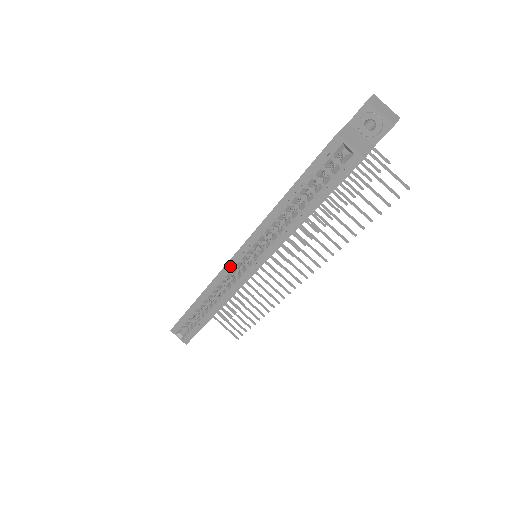
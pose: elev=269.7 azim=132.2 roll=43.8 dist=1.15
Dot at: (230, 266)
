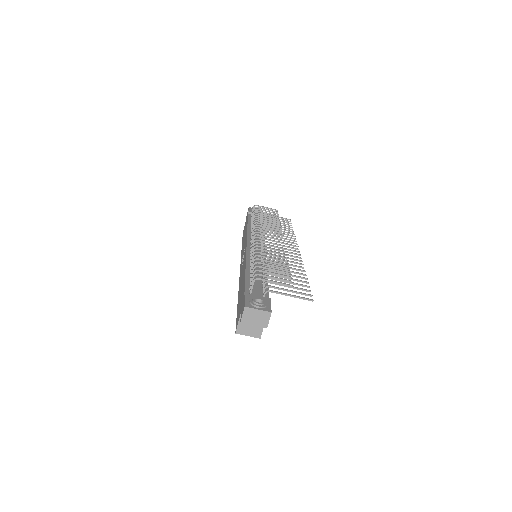
Dot at: occluded
